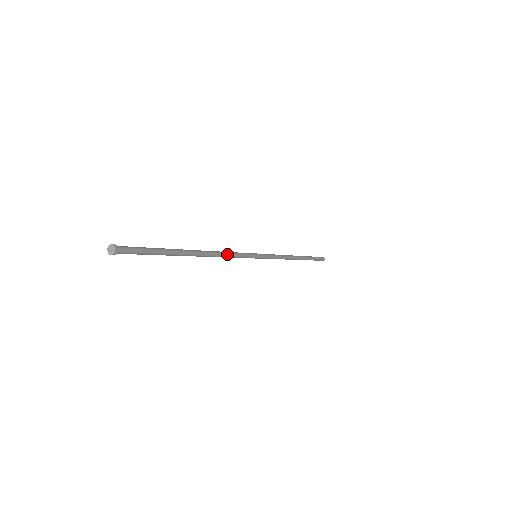
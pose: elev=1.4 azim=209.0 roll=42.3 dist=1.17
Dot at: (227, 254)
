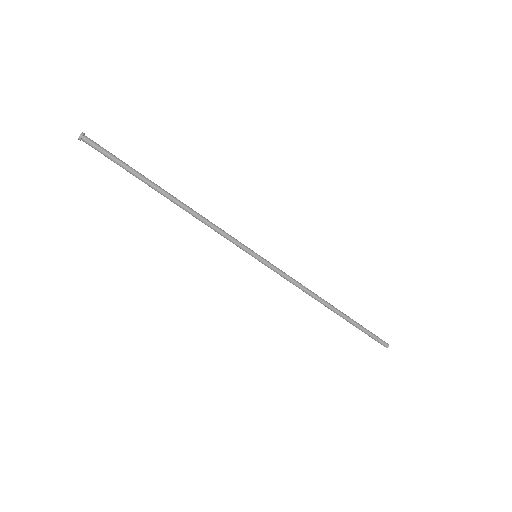
Dot at: (209, 222)
